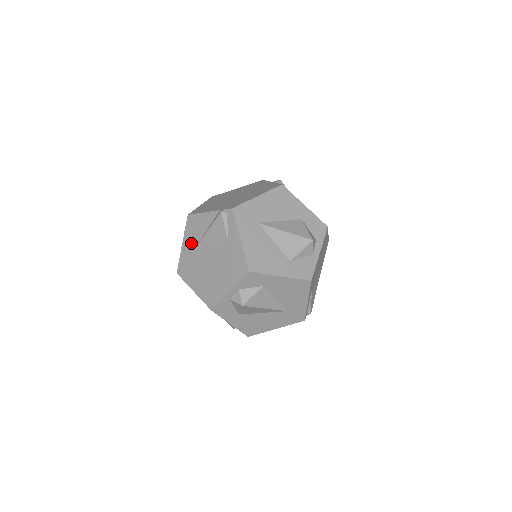
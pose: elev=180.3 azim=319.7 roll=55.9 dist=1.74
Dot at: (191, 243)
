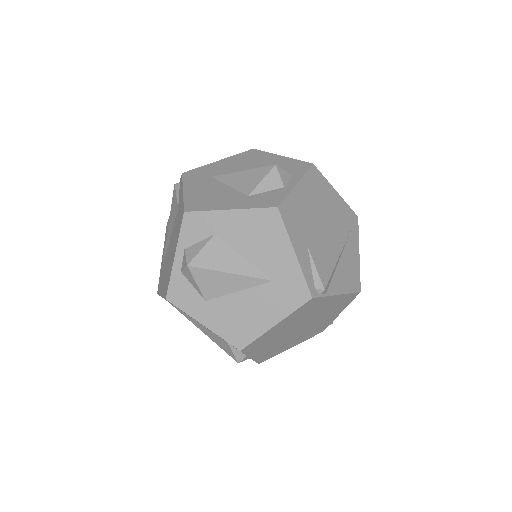
Dot at: occluded
